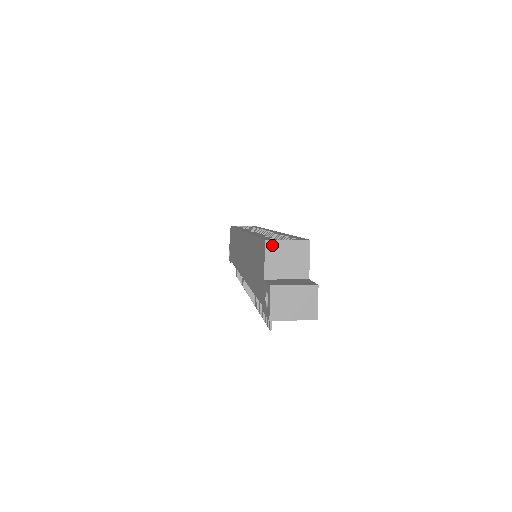
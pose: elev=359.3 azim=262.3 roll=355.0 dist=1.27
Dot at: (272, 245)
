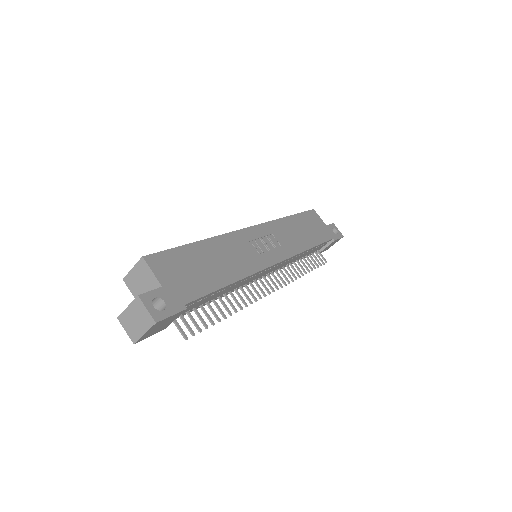
Dot at: (128, 280)
